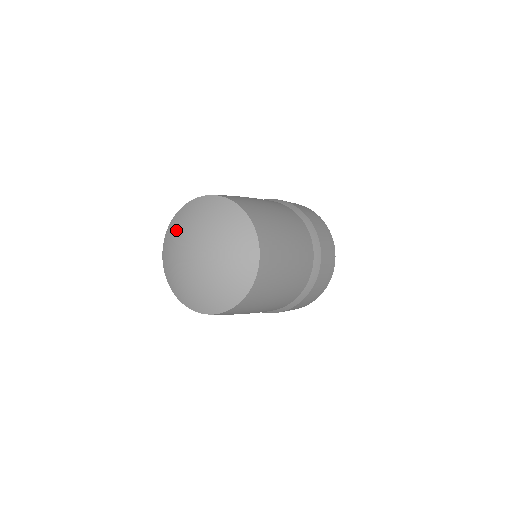
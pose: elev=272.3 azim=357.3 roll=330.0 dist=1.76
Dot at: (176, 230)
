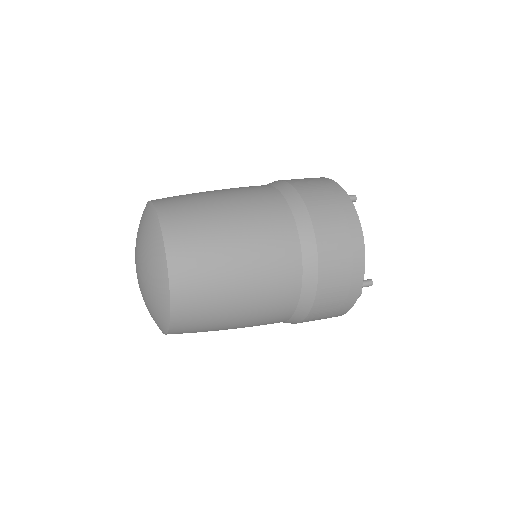
Dot at: occluded
